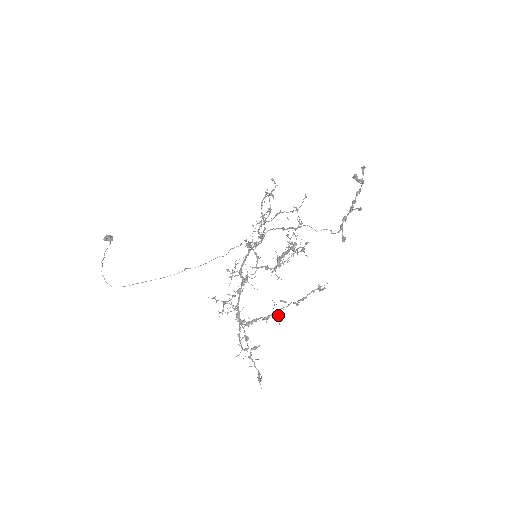
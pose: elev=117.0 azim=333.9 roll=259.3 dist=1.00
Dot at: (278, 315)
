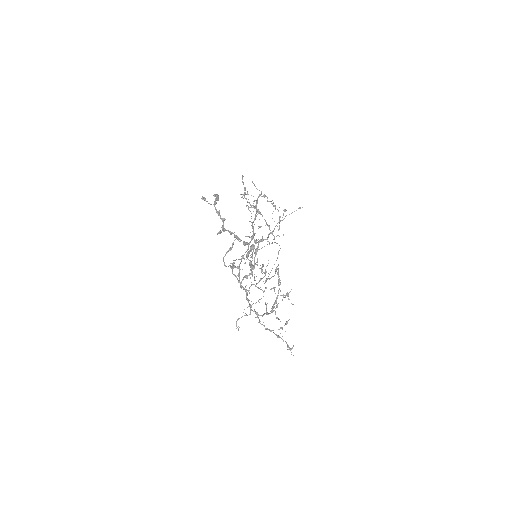
Dot at: occluded
